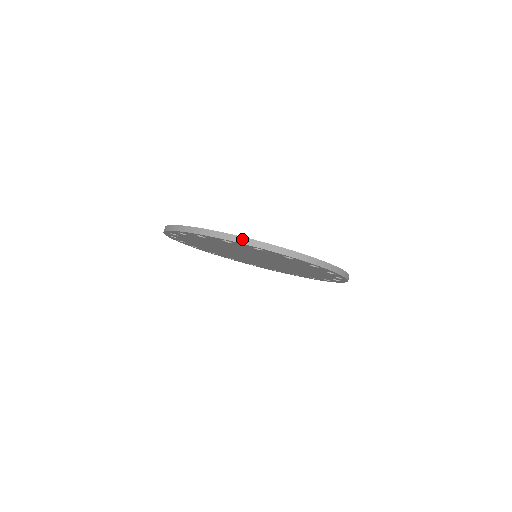
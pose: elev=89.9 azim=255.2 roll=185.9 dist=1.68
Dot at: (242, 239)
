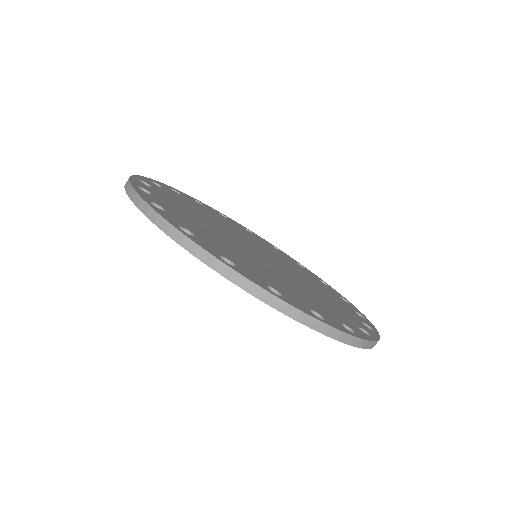
Dot at: (248, 284)
